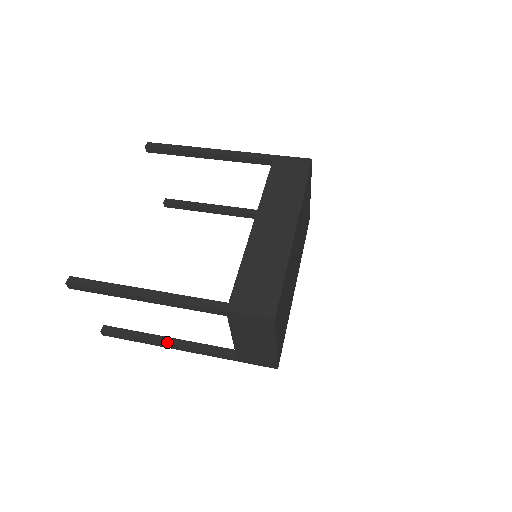
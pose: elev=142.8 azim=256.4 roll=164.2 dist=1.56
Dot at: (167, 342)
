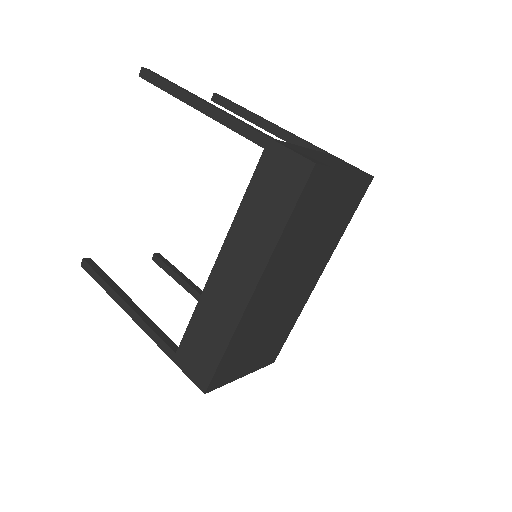
Dot at: (193, 294)
